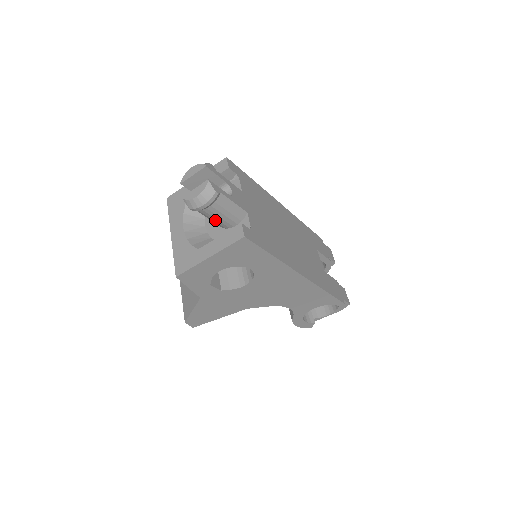
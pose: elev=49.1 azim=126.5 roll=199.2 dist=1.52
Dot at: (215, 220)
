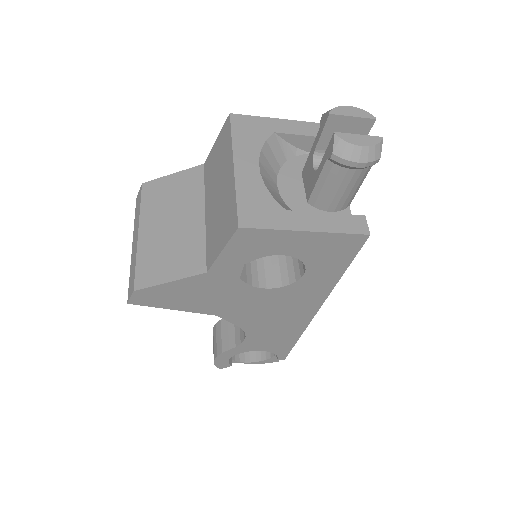
Dot at: (325, 188)
